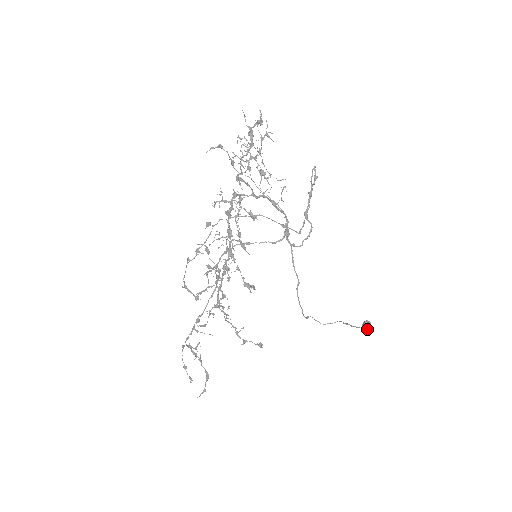
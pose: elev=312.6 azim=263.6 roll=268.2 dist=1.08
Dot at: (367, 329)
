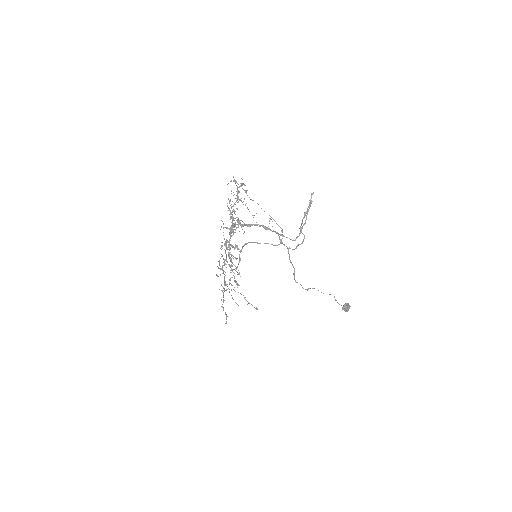
Dot at: (344, 310)
